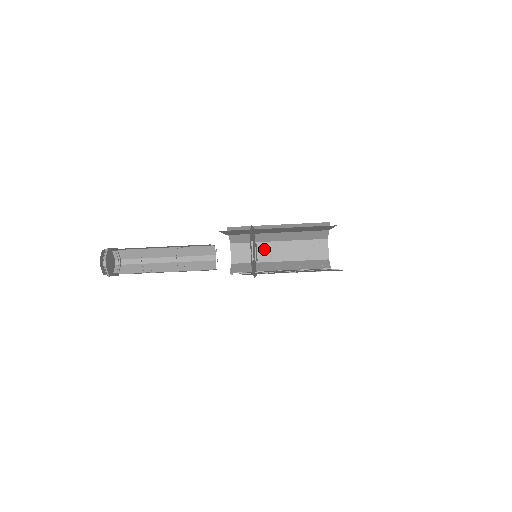
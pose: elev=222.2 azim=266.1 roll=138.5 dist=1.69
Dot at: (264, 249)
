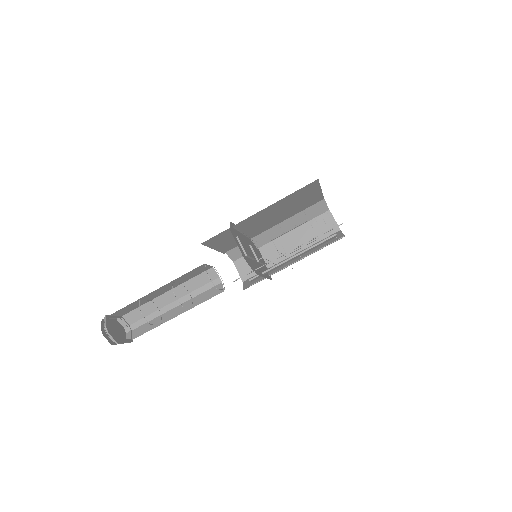
Dot at: (269, 251)
